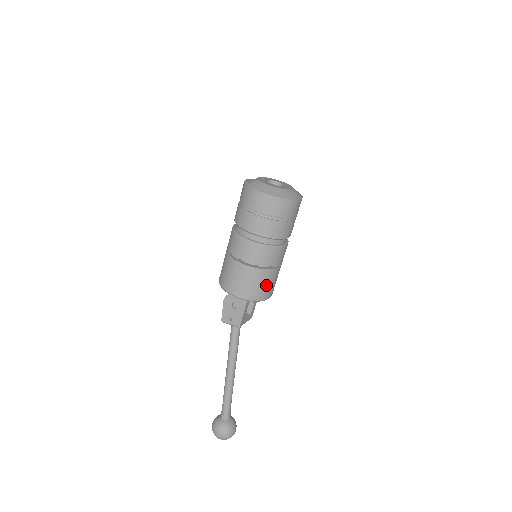
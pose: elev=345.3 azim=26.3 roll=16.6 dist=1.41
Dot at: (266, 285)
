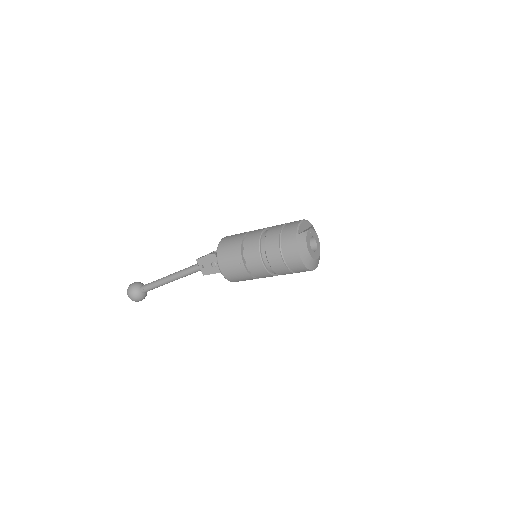
Dot at: (243, 280)
